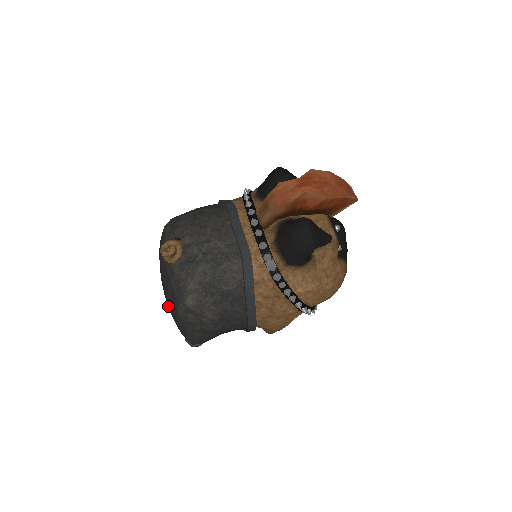
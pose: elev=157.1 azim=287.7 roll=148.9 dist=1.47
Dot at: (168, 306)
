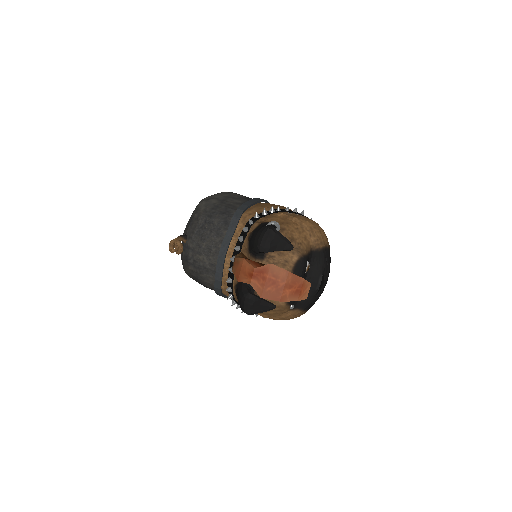
Dot at: occluded
